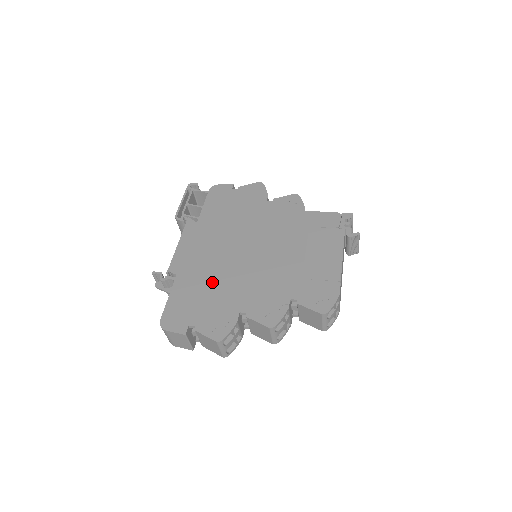
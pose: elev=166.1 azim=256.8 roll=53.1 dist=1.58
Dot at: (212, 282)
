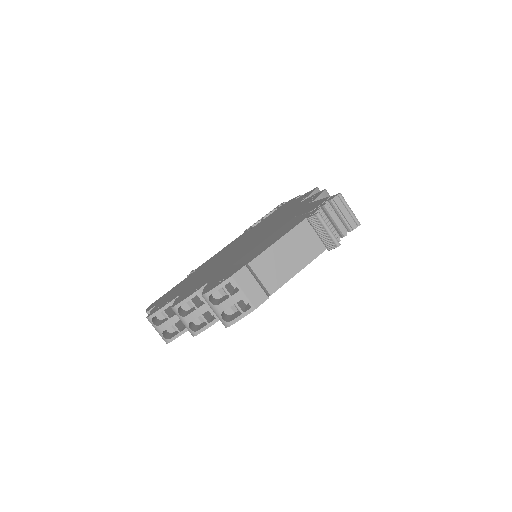
Dot at: (198, 274)
